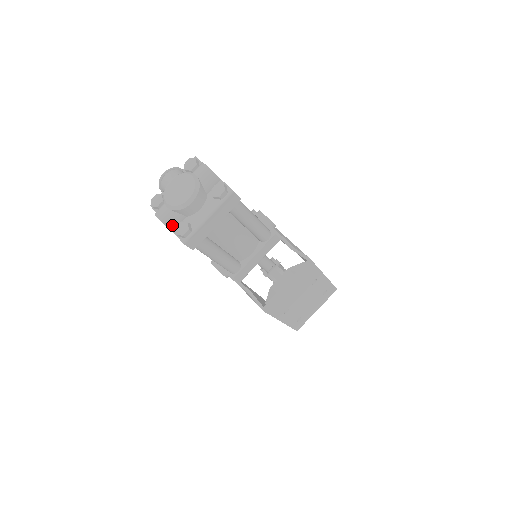
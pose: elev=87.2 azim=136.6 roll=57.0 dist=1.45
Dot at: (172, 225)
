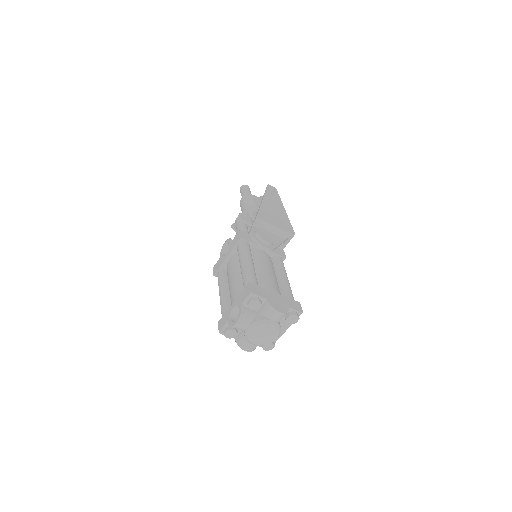
Dot at: occluded
